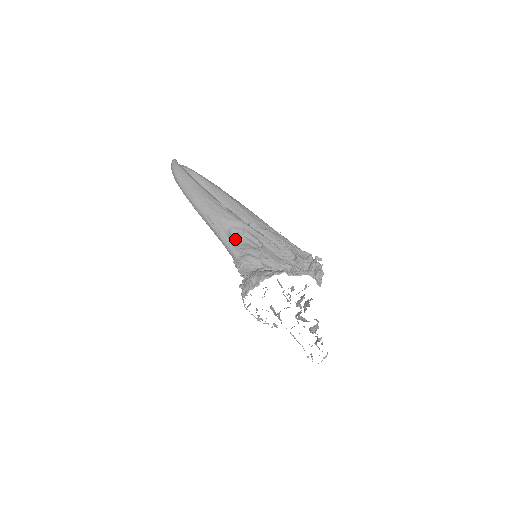
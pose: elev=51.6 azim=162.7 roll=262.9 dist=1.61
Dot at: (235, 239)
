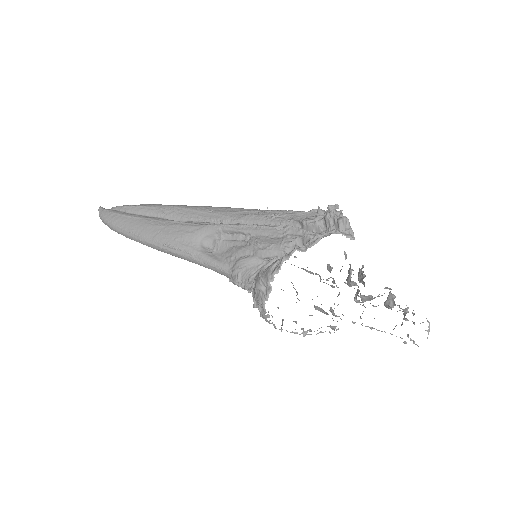
Dot at: (215, 251)
